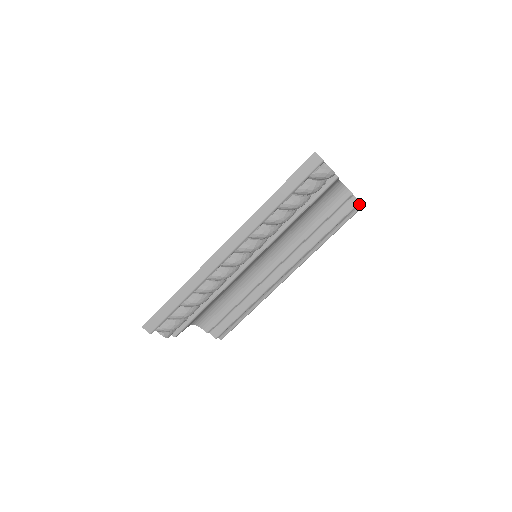
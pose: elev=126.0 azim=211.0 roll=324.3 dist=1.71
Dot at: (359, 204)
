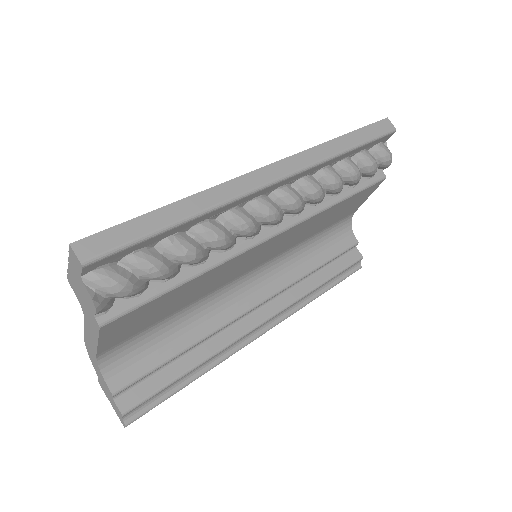
Dot at: (358, 262)
